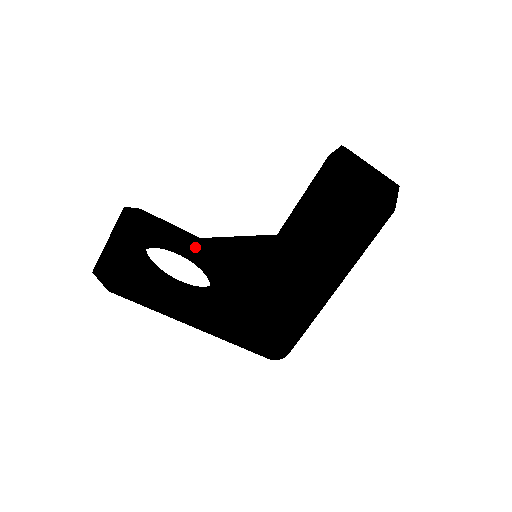
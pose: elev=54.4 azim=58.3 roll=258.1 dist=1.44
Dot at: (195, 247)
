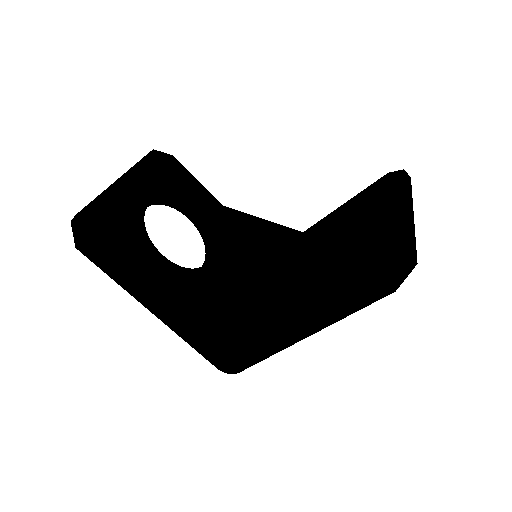
Dot at: (209, 216)
